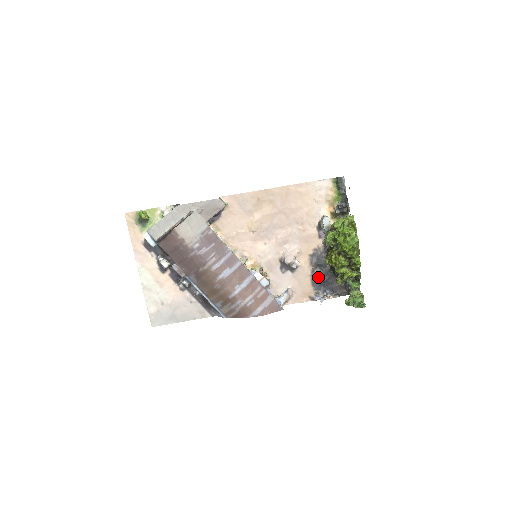
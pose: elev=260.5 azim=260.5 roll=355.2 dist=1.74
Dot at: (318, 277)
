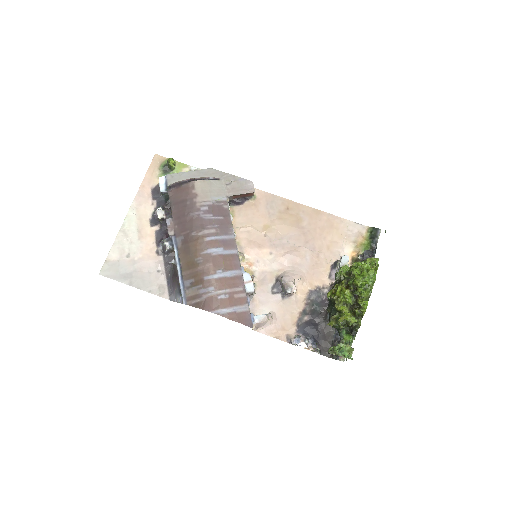
Dot at: (307, 319)
